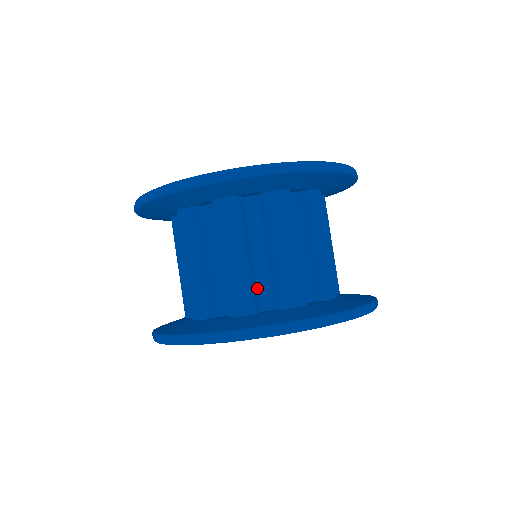
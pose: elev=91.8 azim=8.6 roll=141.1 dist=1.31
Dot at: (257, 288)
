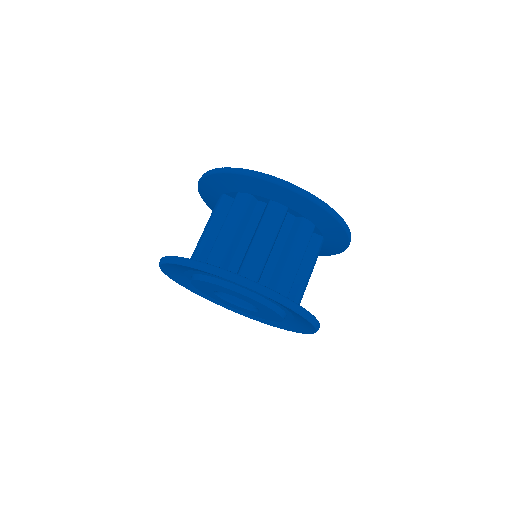
Dot at: occluded
